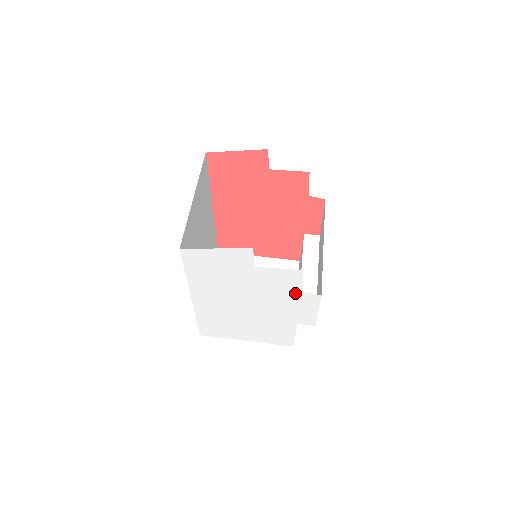
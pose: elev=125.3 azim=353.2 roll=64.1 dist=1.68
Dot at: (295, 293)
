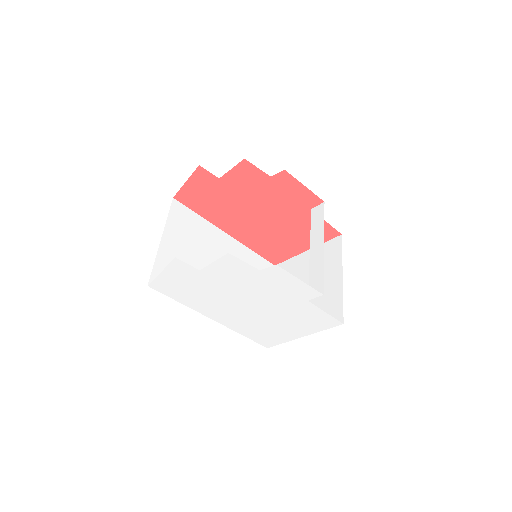
Dot at: (258, 275)
